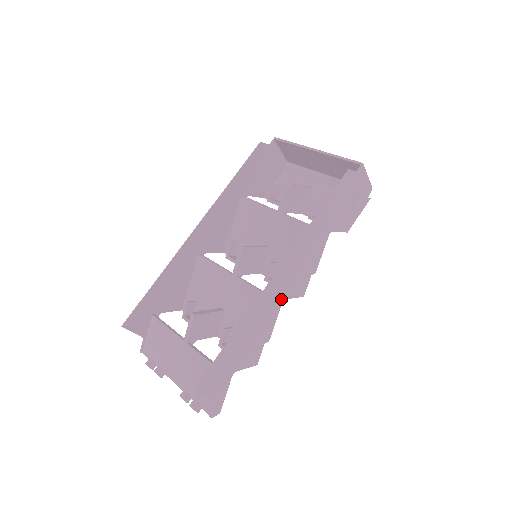
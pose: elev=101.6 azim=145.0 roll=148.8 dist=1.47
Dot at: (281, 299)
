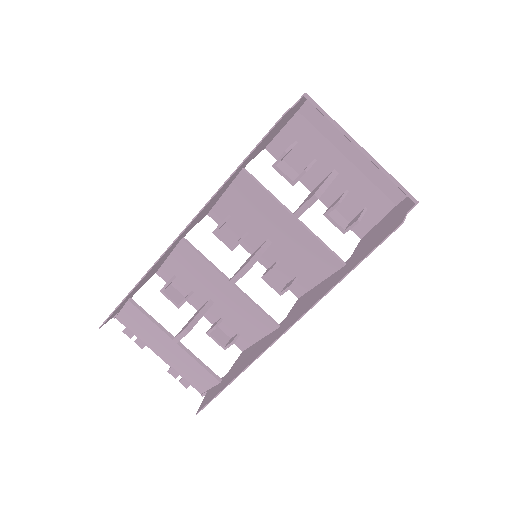
Dot at: occluded
